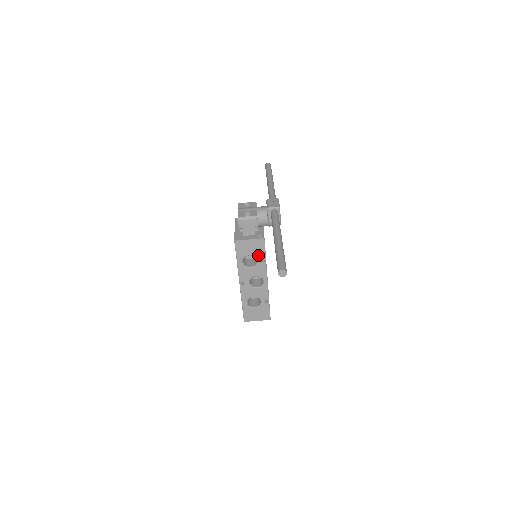
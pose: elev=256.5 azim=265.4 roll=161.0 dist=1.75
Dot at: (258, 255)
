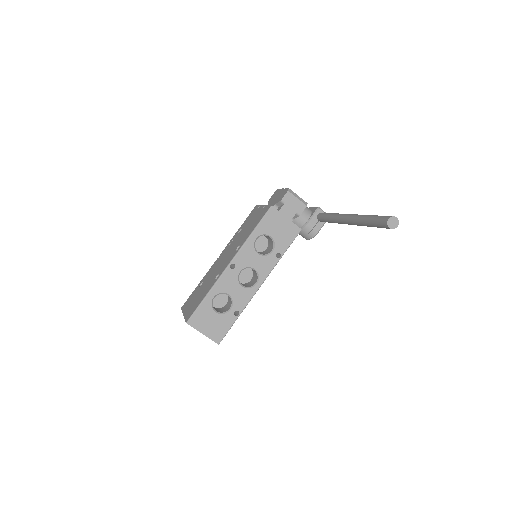
Dot at: (279, 244)
